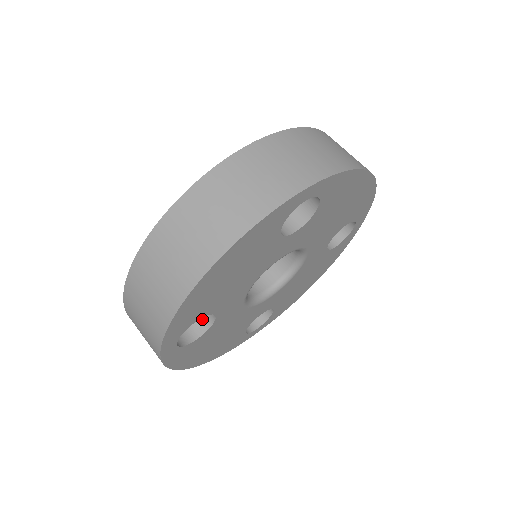
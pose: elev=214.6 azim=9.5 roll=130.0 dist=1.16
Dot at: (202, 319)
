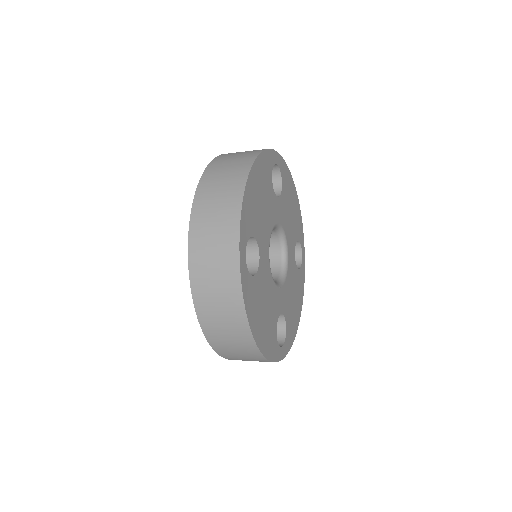
Dot at: occluded
